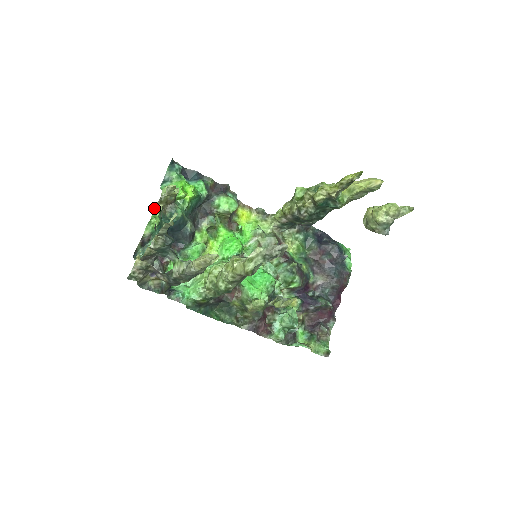
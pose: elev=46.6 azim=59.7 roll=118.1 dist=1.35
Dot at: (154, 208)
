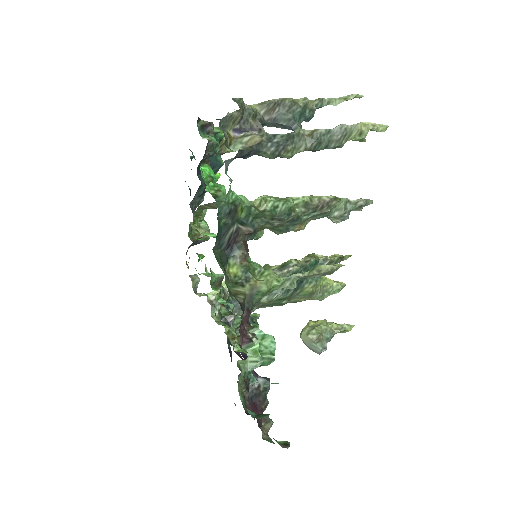
Dot at: occluded
